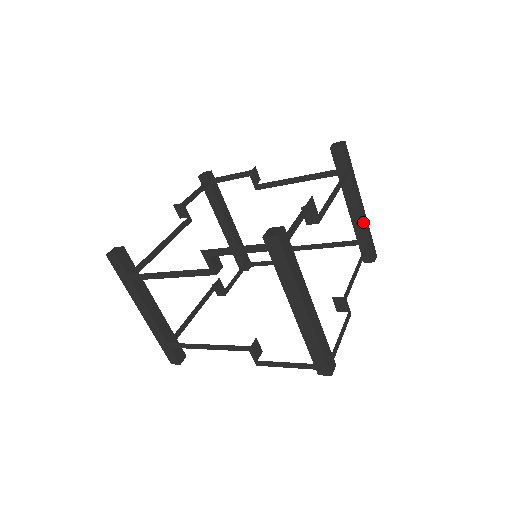
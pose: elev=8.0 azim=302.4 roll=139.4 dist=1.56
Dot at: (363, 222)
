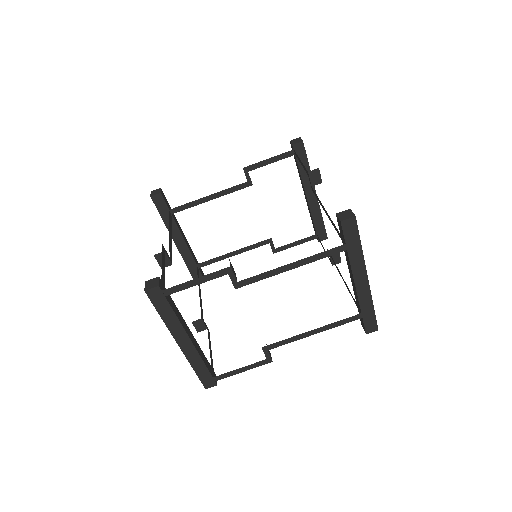
Dot at: (358, 297)
